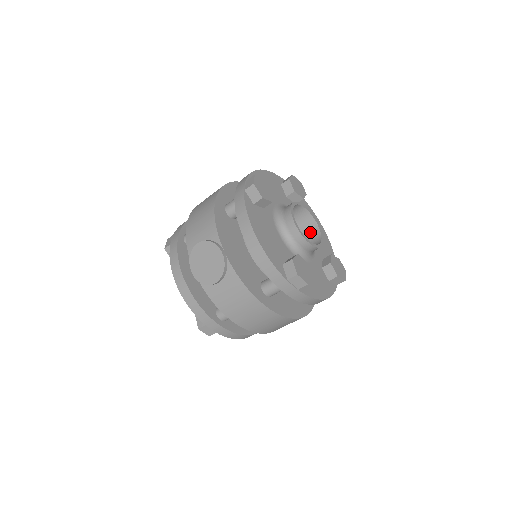
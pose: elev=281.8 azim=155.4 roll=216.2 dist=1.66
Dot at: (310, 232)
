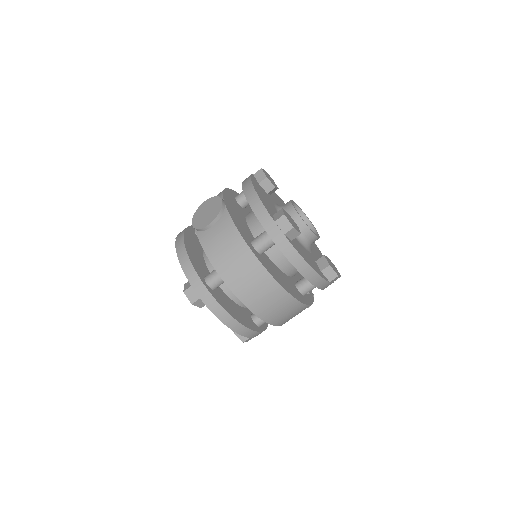
Dot at: occluded
